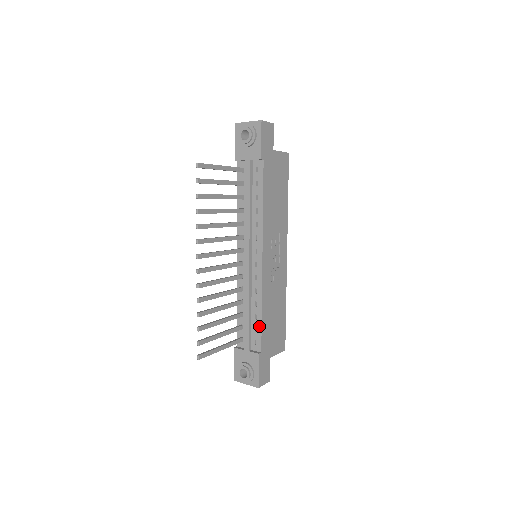
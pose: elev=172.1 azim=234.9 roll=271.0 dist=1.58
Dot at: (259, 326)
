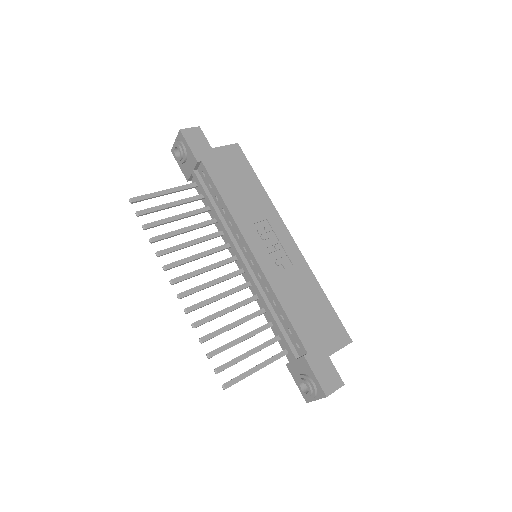
Dot at: (289, 325)
